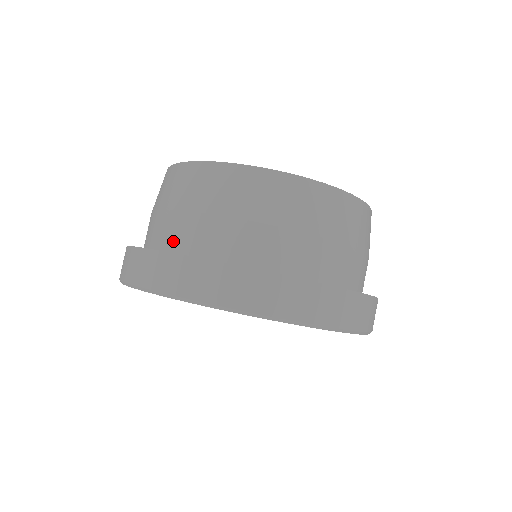
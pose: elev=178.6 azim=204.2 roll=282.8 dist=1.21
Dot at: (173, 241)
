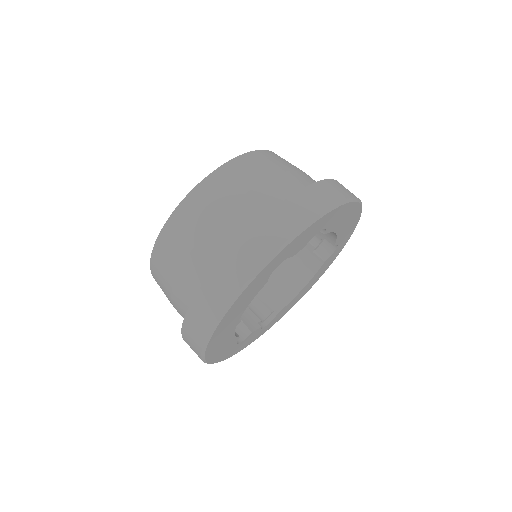
Dot at: (202, 278)
